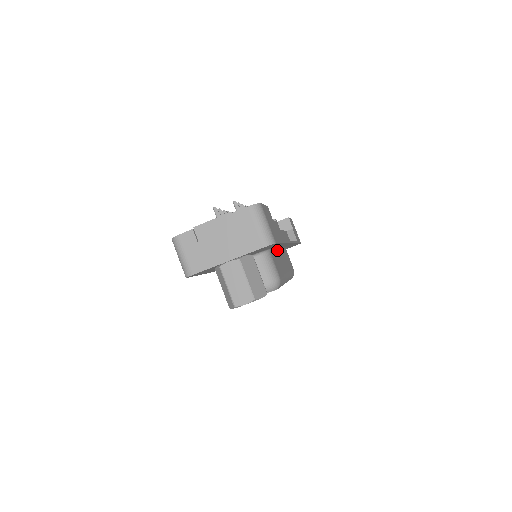
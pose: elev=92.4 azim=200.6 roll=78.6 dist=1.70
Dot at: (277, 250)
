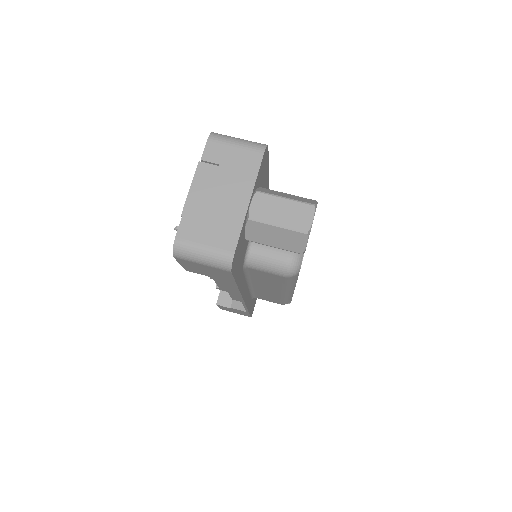
Dot at: occluded
